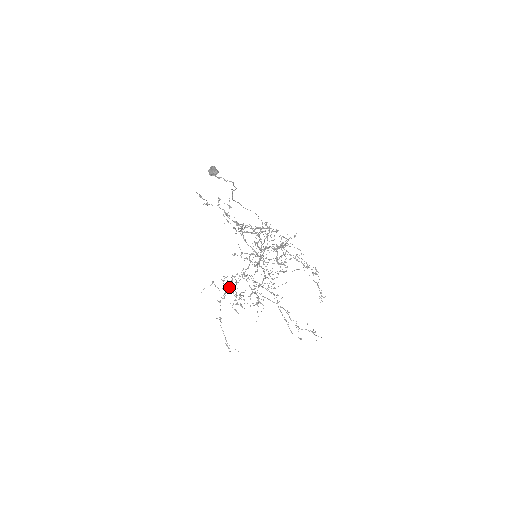
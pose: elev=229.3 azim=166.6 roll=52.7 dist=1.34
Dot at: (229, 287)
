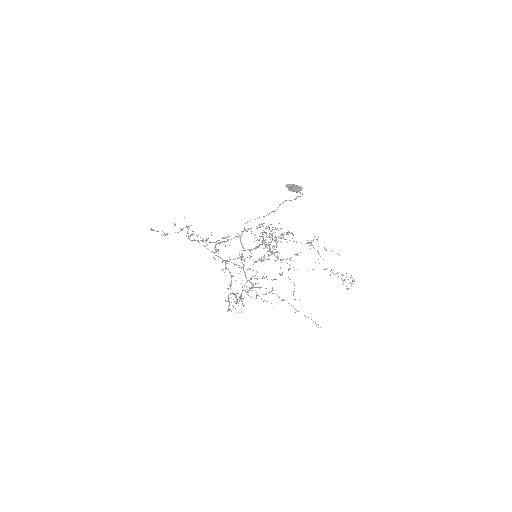
Dot at: (241, 295)
